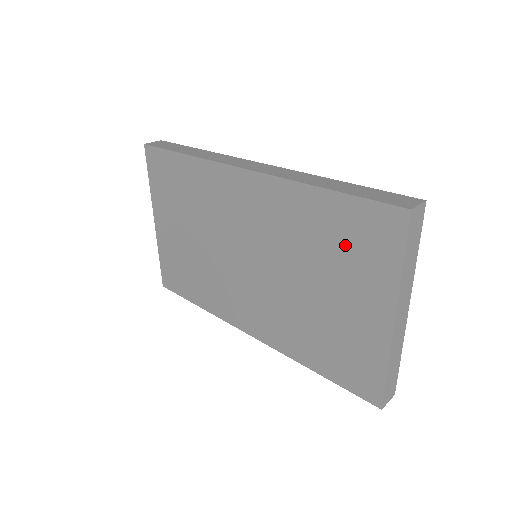
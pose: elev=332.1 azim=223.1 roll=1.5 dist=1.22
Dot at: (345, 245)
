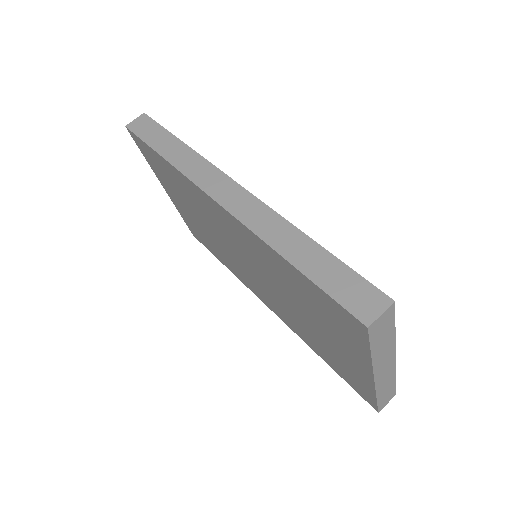
Dot at: (319, 309)
